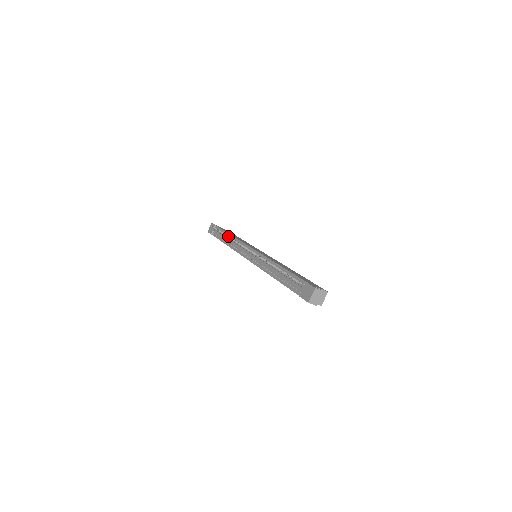
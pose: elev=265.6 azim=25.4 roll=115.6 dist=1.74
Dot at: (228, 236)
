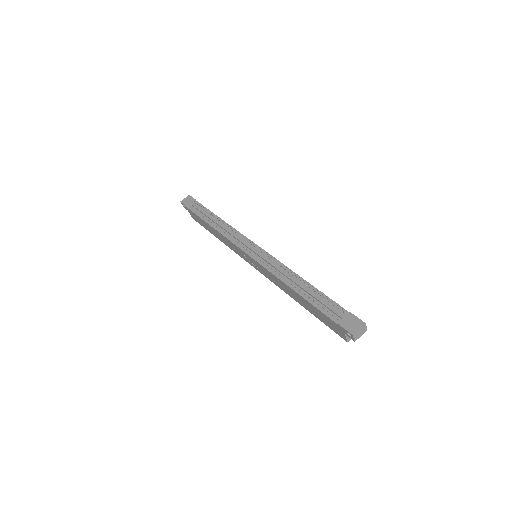
Dot at: occluded
